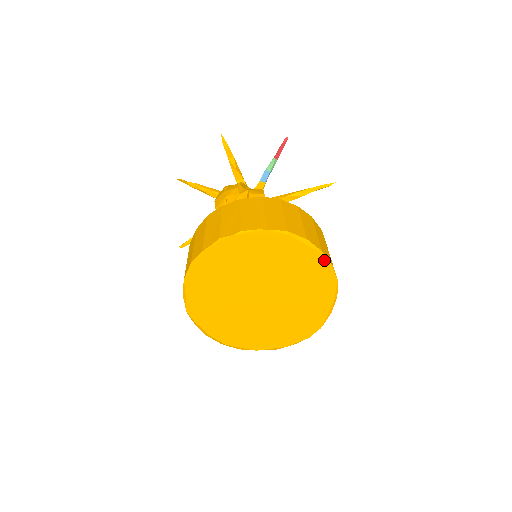
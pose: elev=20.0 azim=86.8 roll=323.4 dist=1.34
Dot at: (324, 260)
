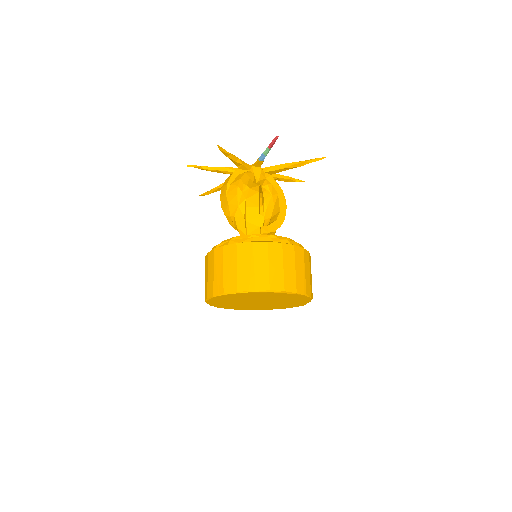
Dot at: (299, 295)
